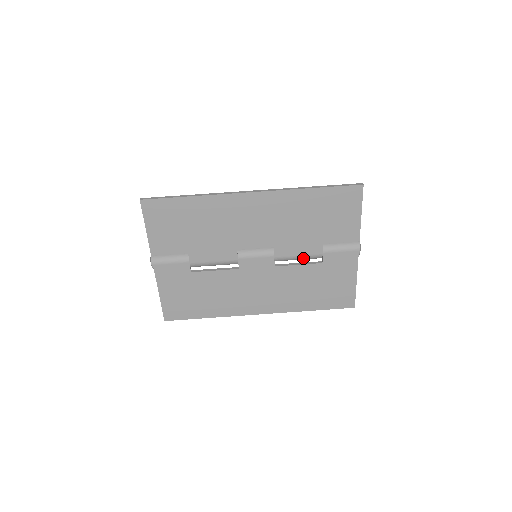
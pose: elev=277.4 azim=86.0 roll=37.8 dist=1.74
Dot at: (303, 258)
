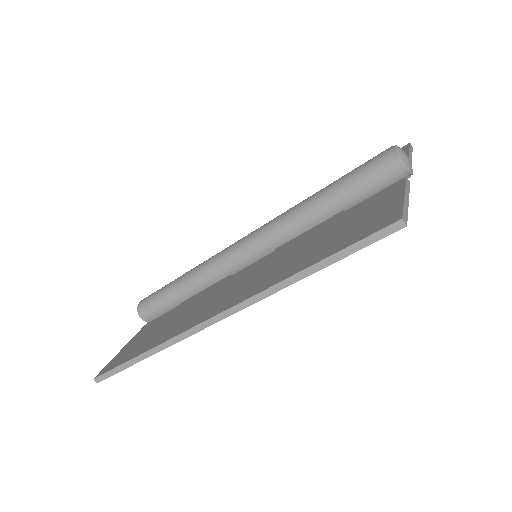
Dot at: occluded
